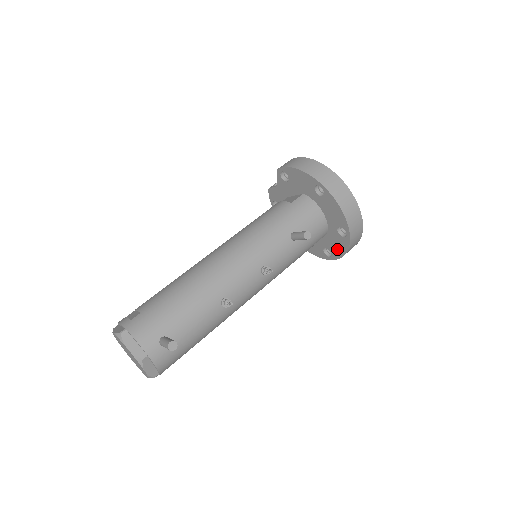
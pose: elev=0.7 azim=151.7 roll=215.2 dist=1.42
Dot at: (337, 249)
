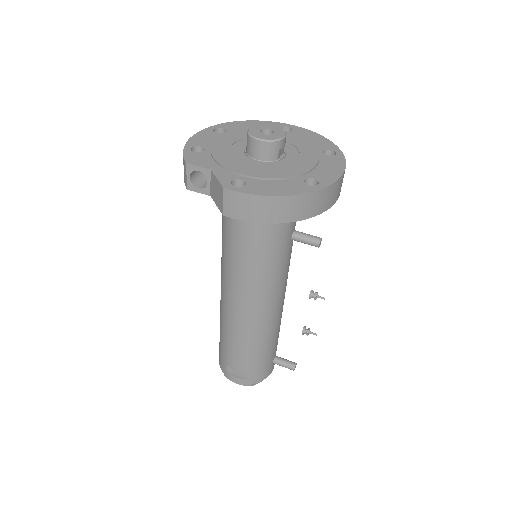
Dot at: occluded
